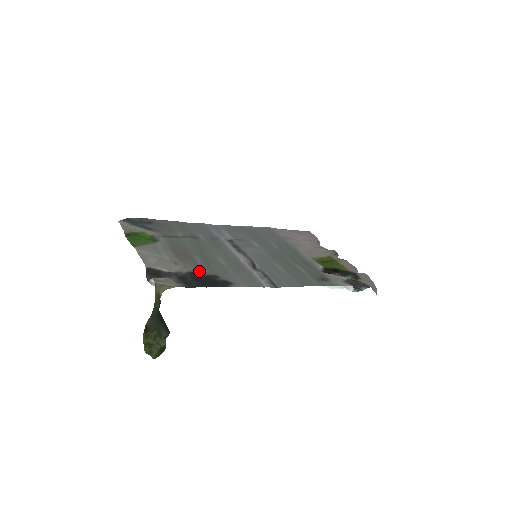
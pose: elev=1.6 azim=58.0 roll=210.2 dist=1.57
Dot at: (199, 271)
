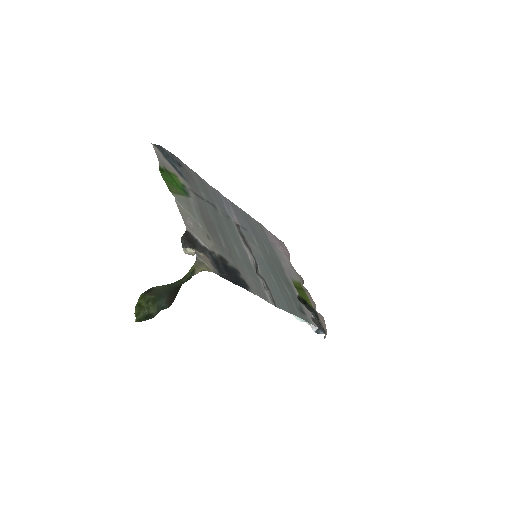
Dot at: (226, 258)
